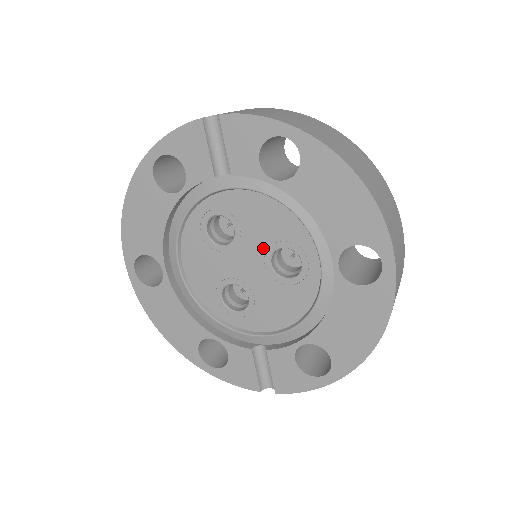
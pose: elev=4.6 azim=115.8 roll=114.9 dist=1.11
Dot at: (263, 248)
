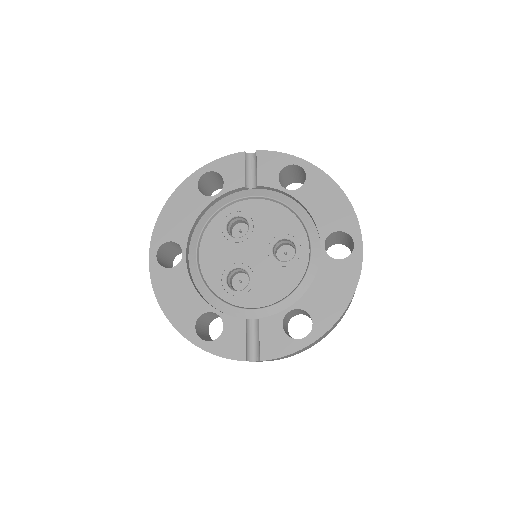
Dot at: (269, 239)
